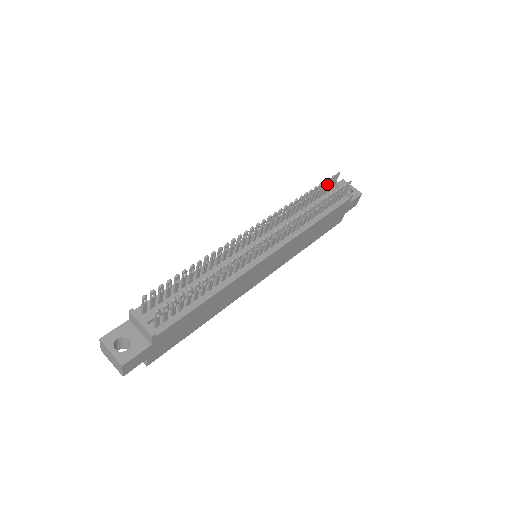
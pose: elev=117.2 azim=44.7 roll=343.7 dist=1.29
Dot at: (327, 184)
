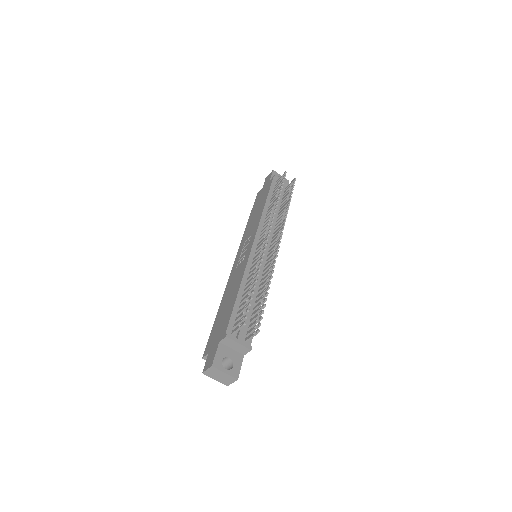
Dot at: occluded
